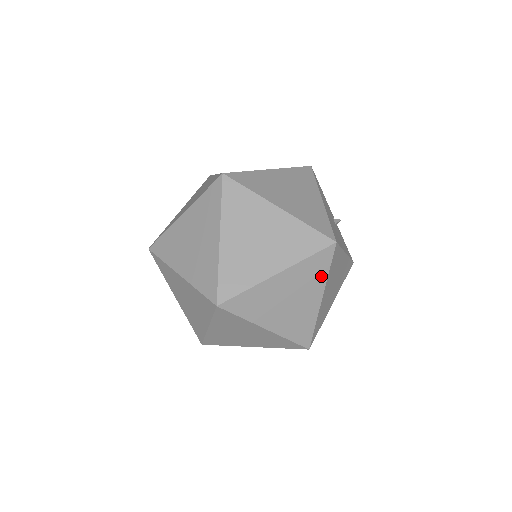
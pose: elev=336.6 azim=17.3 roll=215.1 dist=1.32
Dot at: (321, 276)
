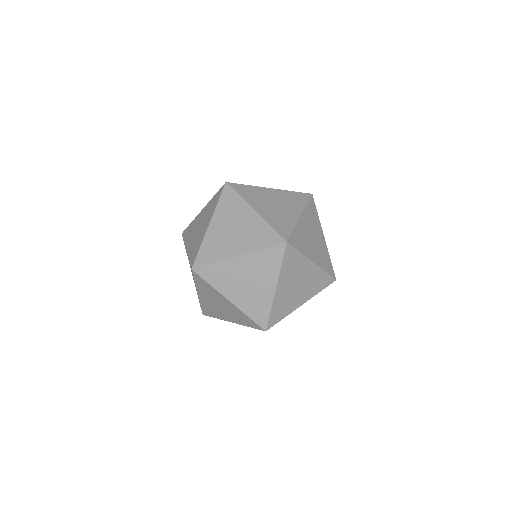
Dot at: (317, 219)
